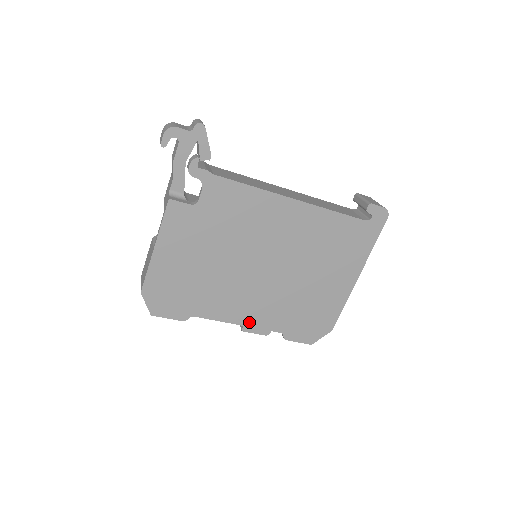
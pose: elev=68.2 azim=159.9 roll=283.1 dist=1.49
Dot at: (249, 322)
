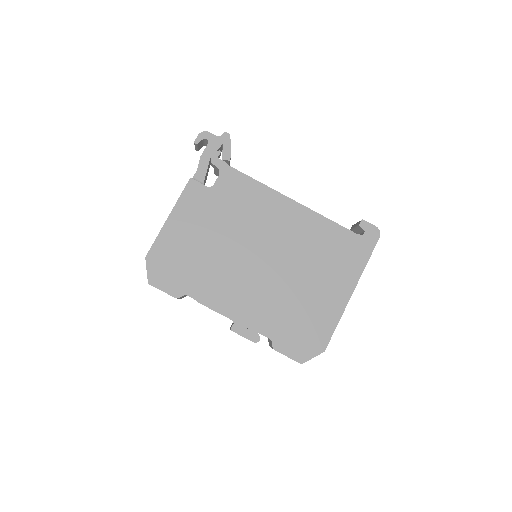
Dot at: (239, 317)
